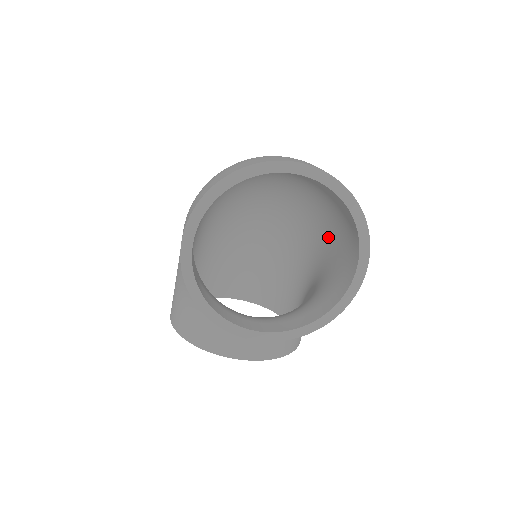
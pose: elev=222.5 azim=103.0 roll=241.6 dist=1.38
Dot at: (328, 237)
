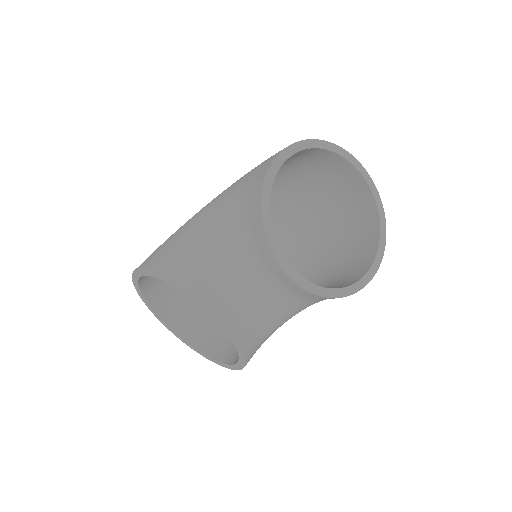
Dot at: (317, 273)
